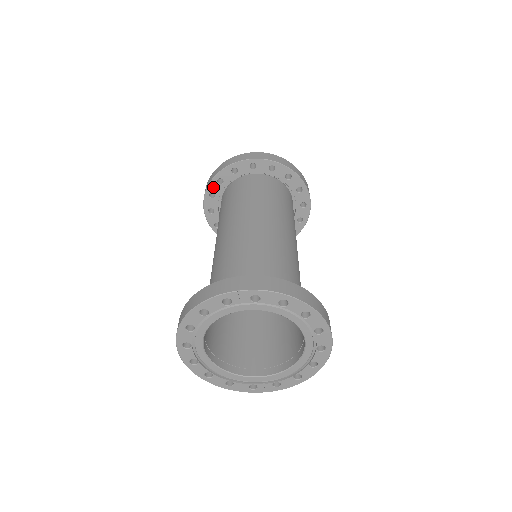
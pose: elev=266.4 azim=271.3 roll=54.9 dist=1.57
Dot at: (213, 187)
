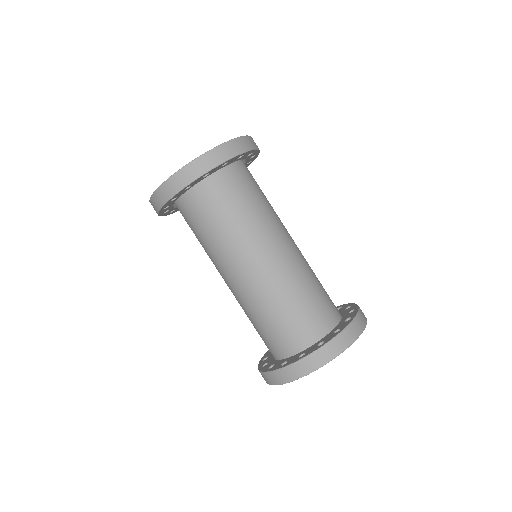
Dot at: (163, 211)
